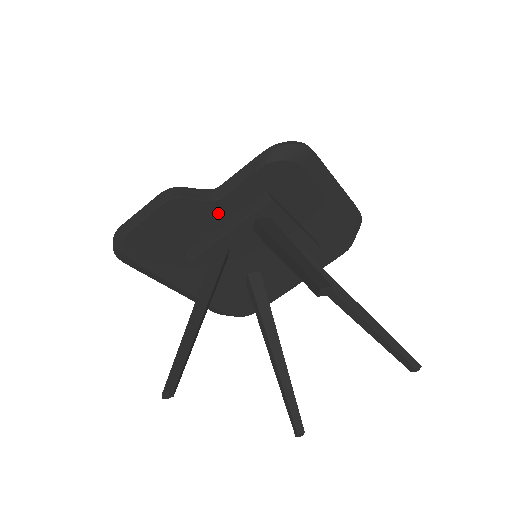
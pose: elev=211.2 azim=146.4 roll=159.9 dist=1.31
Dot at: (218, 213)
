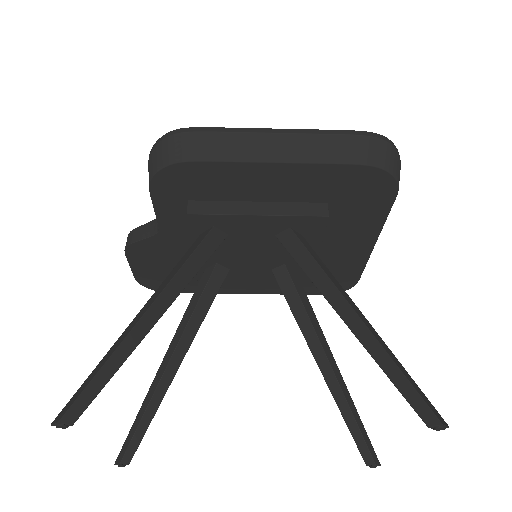
Dot at: (176, 238)
